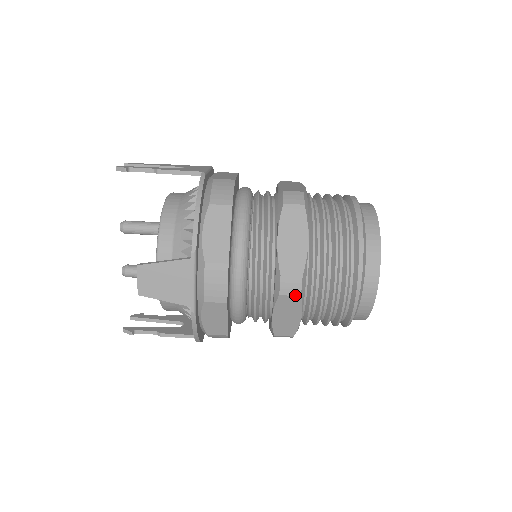
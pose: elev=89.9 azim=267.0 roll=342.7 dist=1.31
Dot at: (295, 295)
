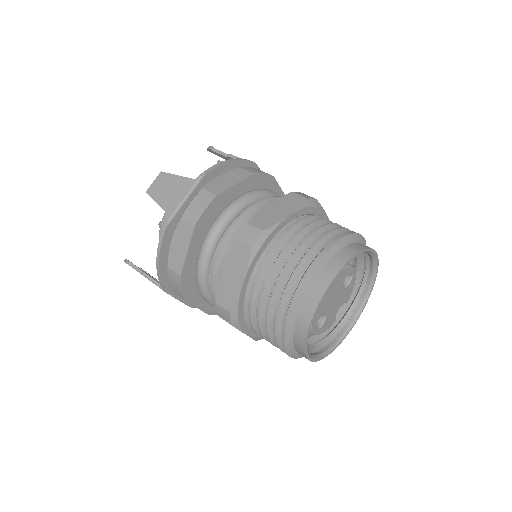
Dot at: (247, 245)
